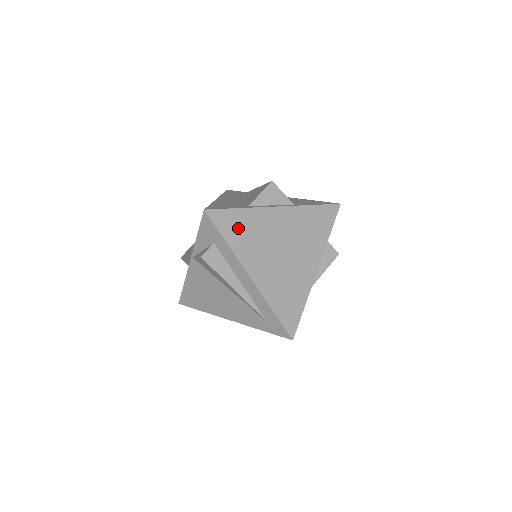
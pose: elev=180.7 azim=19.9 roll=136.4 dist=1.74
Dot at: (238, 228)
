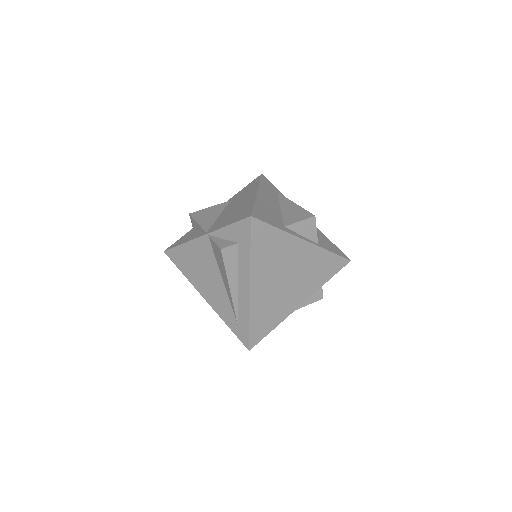
Dot at: (266, 244)
